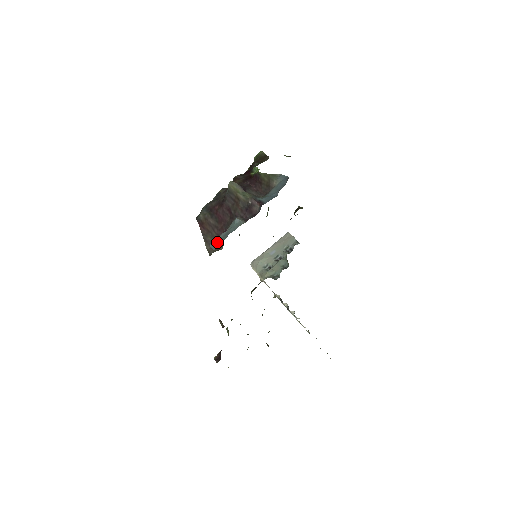
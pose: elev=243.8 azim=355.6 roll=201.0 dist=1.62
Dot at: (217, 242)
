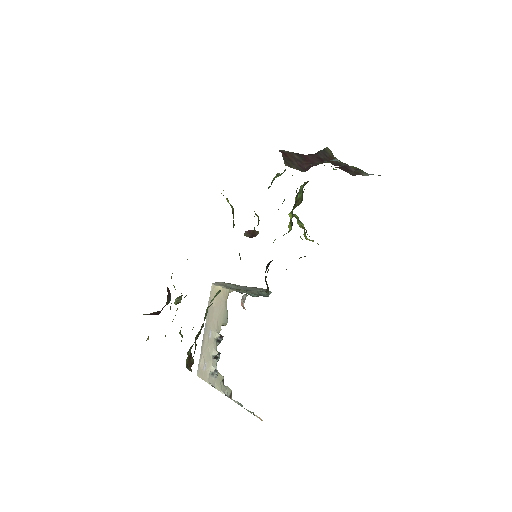
Dot at: occluded
